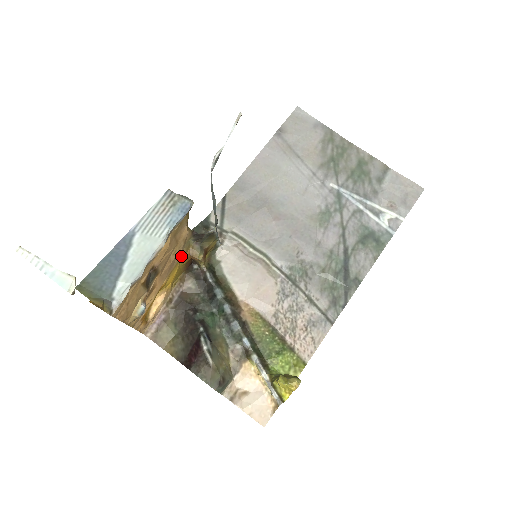
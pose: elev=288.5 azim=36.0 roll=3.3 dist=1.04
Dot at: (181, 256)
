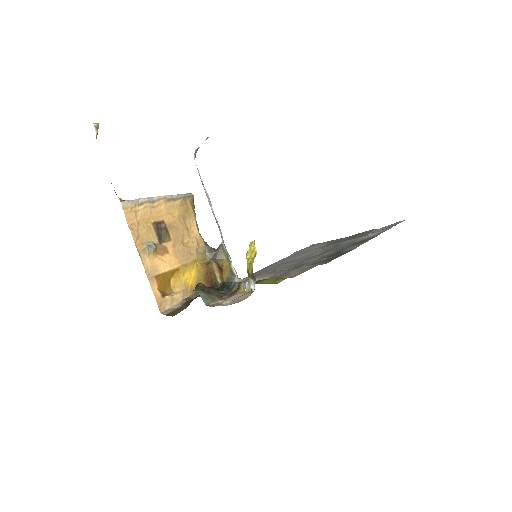
Dot at: (196, 256)
